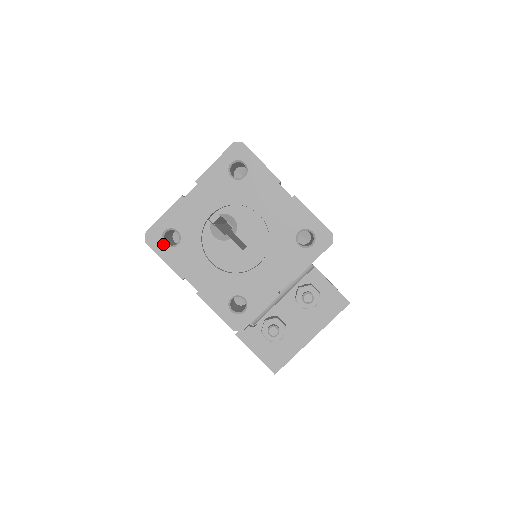
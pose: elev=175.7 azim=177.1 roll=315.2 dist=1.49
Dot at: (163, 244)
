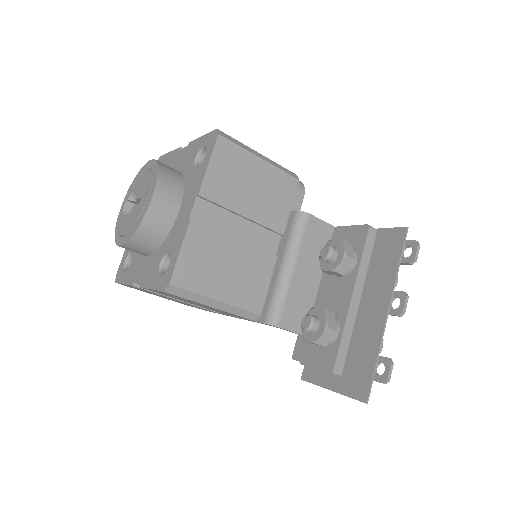
Dot at: (124, 272)
